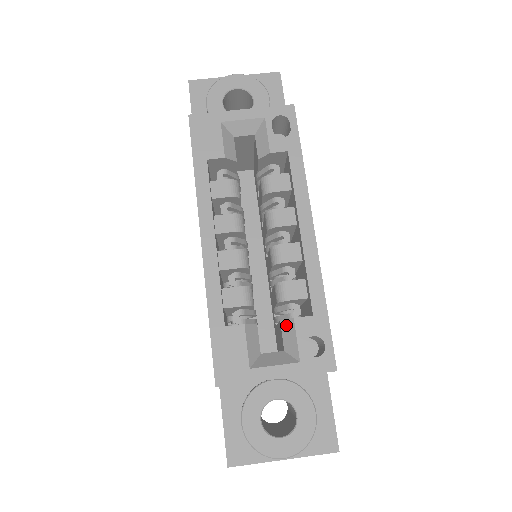
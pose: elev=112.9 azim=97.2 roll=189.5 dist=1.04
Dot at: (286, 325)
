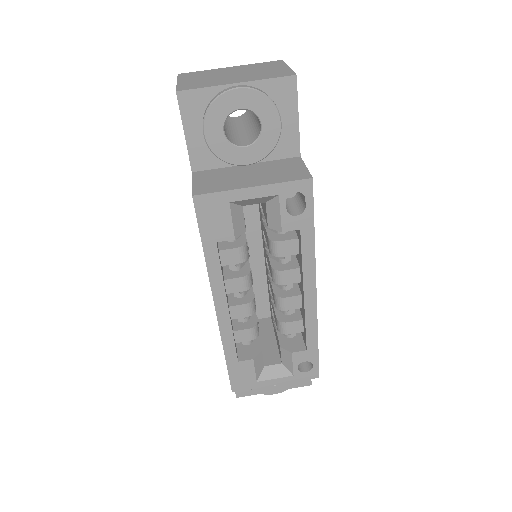
Dot at: (285, 353)
